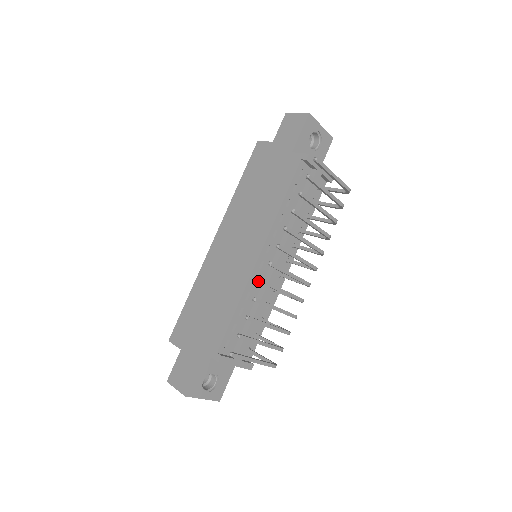
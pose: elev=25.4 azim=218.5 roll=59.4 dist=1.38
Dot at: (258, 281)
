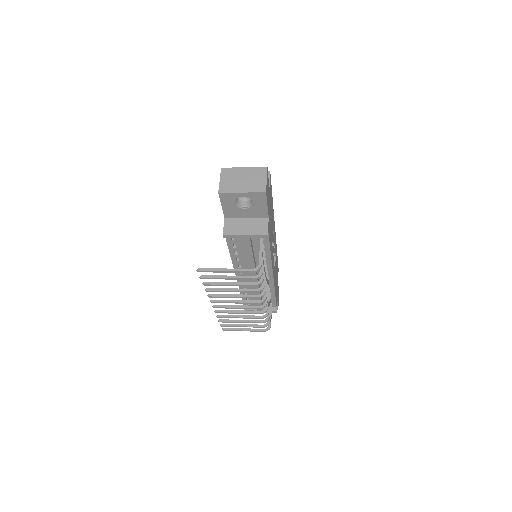
Dot at: occluded
